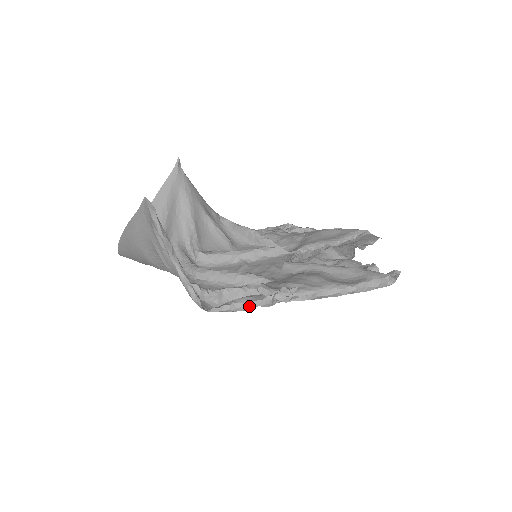
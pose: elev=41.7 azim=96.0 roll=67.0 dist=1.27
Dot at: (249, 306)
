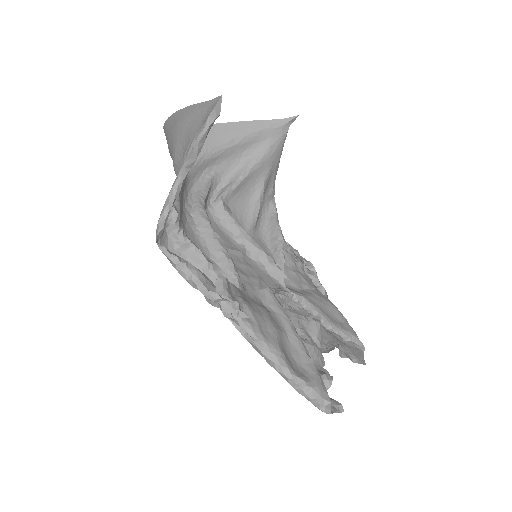
Dot at: (193, 282)
